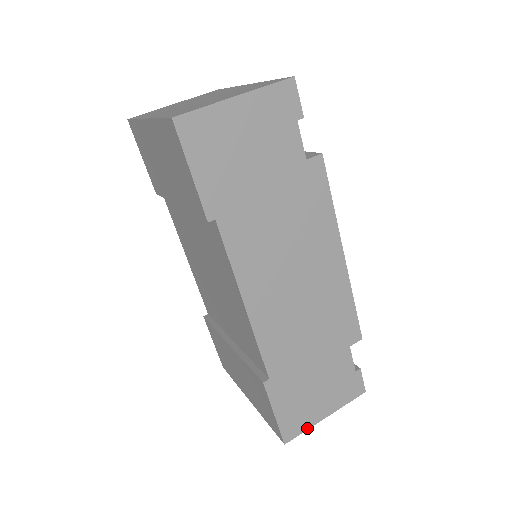
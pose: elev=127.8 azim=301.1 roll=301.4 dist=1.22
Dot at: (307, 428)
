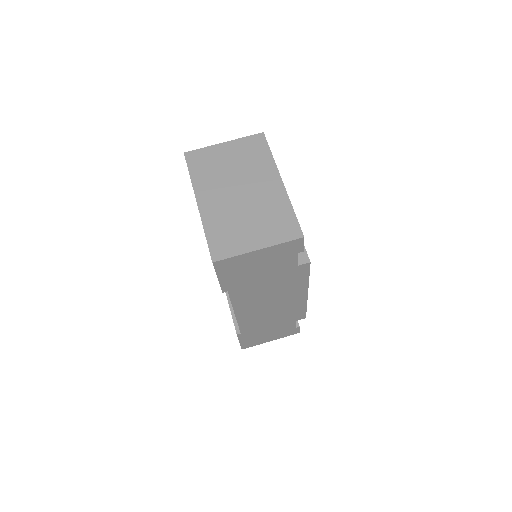
Dot at: occluded
